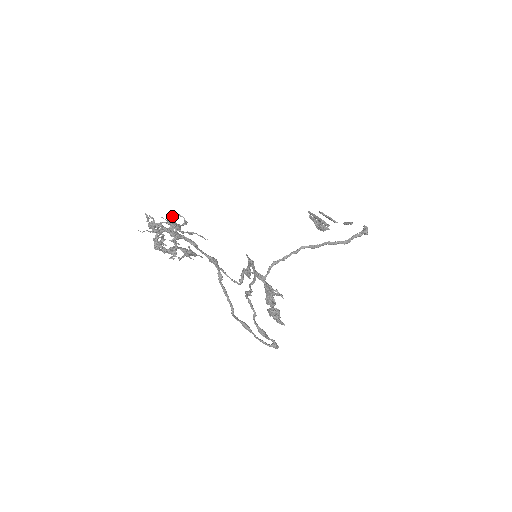
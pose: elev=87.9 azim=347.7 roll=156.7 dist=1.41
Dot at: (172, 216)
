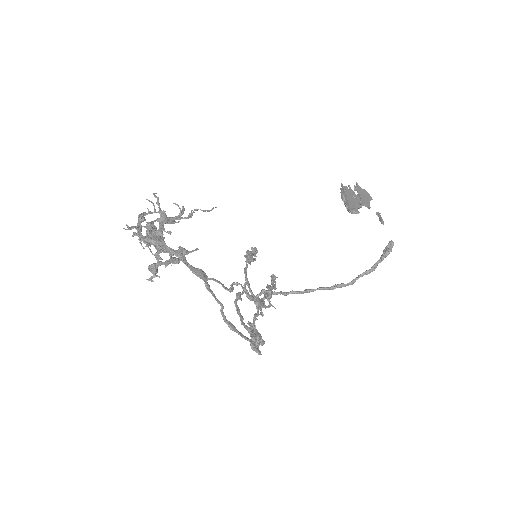
Dot at: (164, 211)
